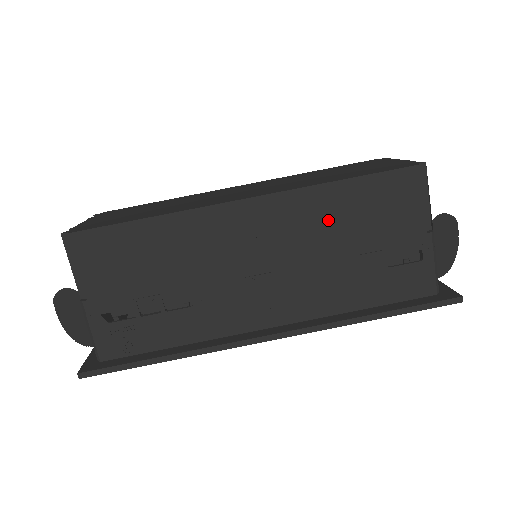
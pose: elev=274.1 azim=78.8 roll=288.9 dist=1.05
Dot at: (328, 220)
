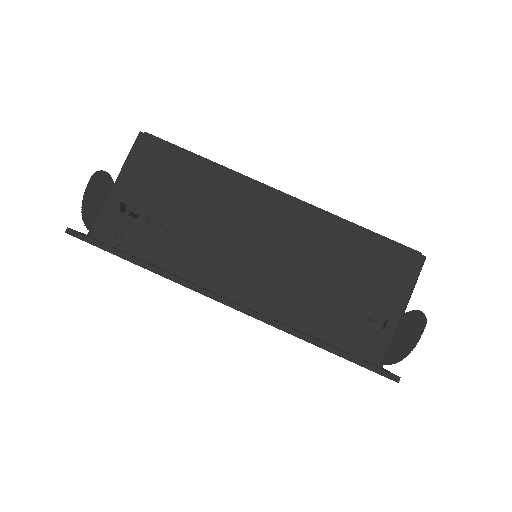
Dot at: (331, 247)
